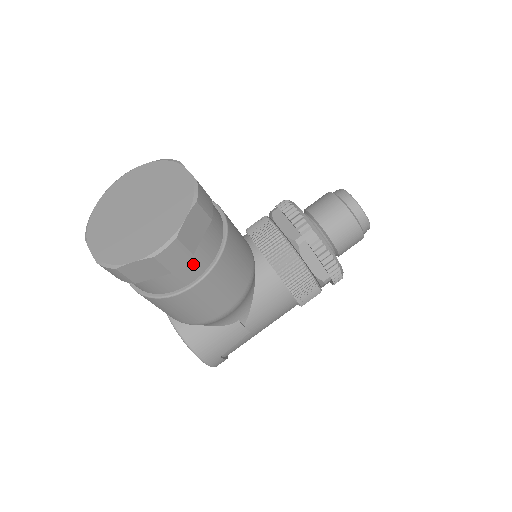
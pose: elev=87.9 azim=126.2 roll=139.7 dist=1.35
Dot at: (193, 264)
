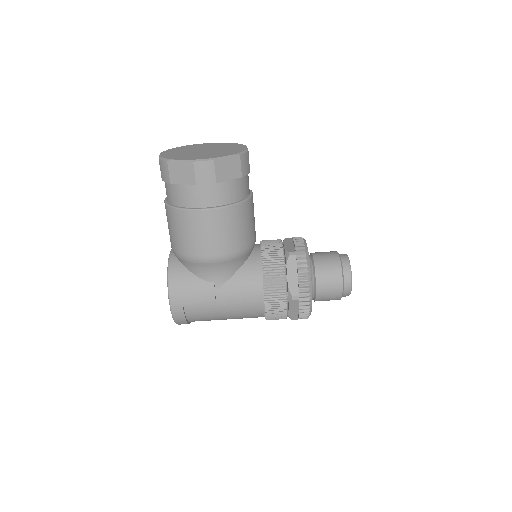
Dot at: (212, 193)
